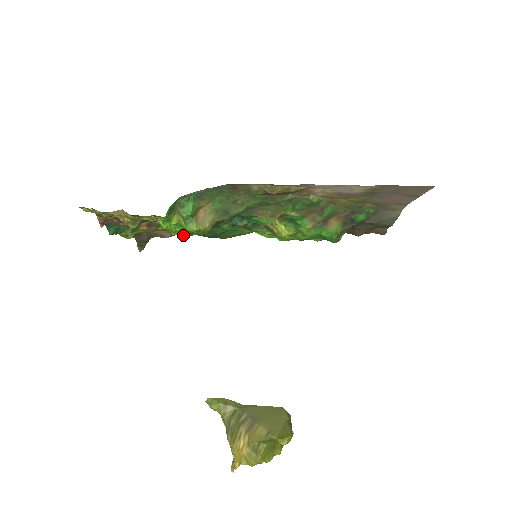
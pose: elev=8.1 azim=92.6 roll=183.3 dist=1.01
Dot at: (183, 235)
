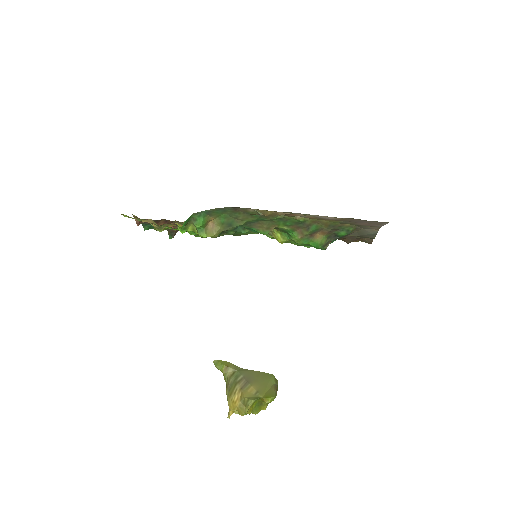
Dot at: occluded
